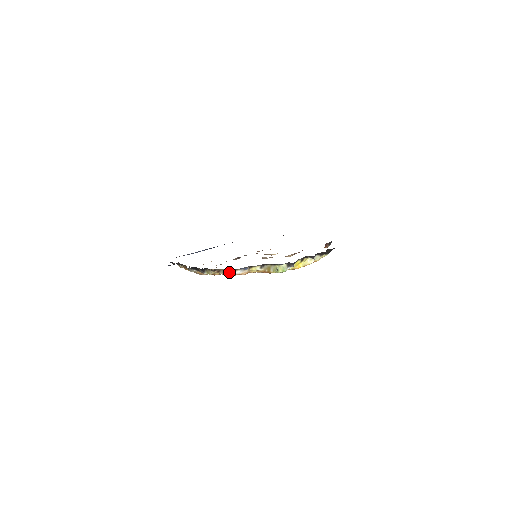
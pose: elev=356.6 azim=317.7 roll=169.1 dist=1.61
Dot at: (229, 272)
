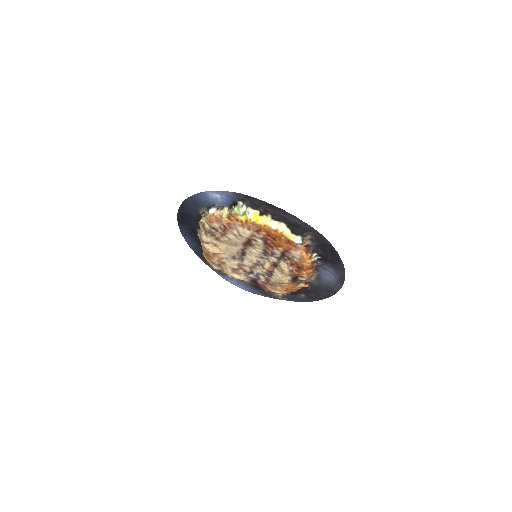
Dot at: (209, 213)
